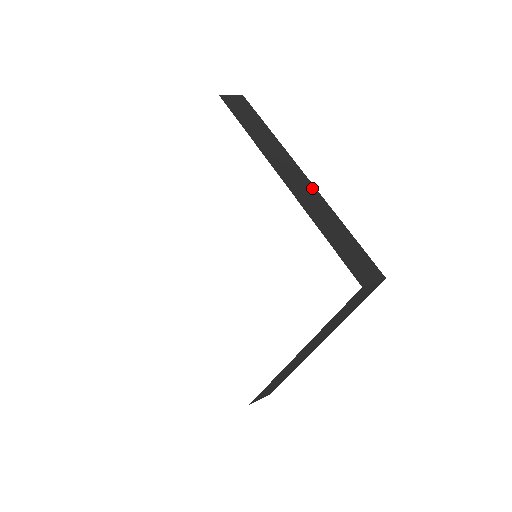
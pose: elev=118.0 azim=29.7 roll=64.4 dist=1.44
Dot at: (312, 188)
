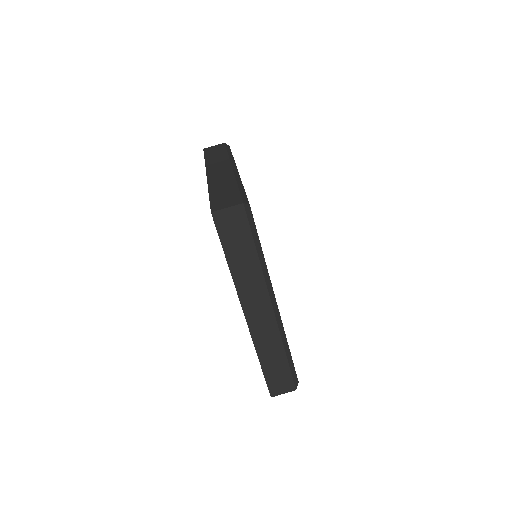
Dot at: (272, 321)
